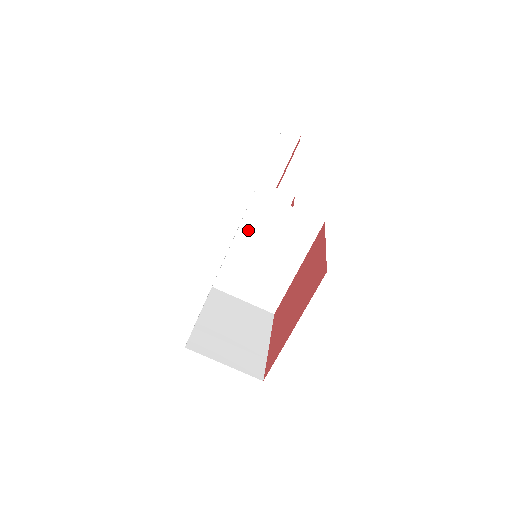
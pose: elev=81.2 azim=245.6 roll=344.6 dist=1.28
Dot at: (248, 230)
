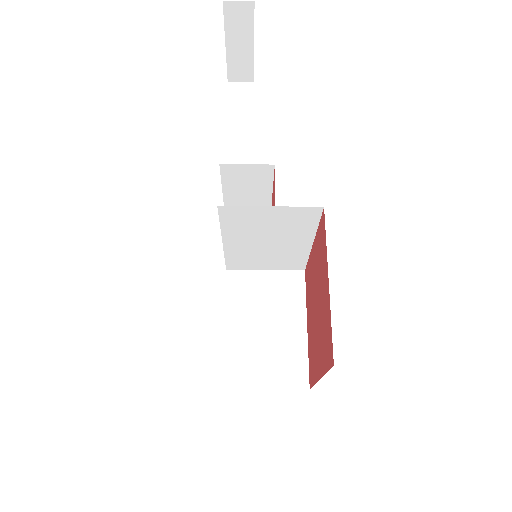
Dot at: (234, 232)
